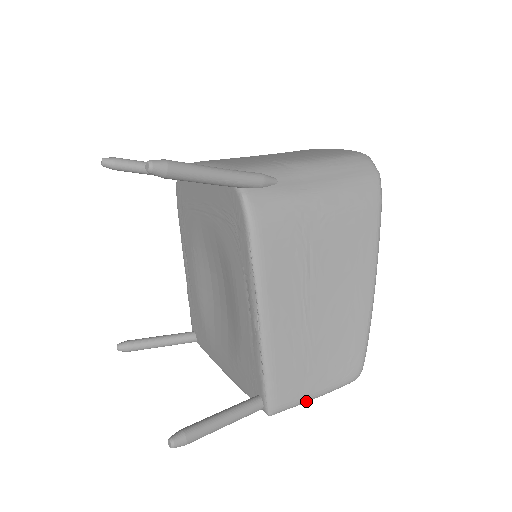
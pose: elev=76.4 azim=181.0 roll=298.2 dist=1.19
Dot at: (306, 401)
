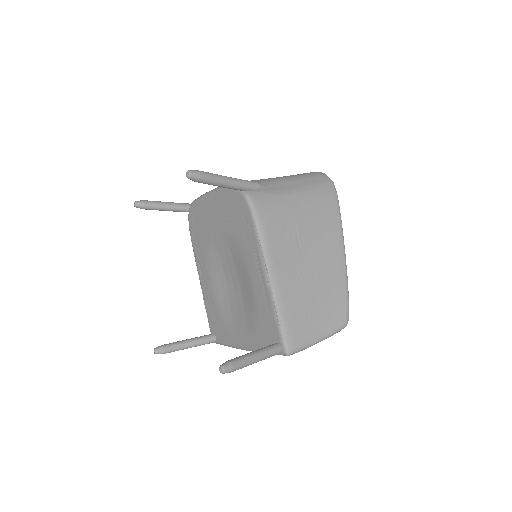
Dot at: (312, 344)
